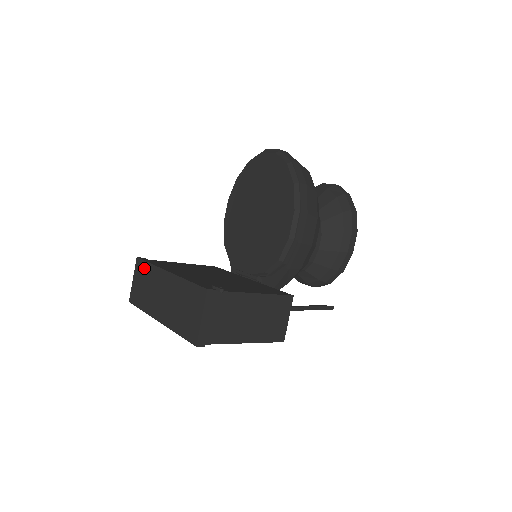
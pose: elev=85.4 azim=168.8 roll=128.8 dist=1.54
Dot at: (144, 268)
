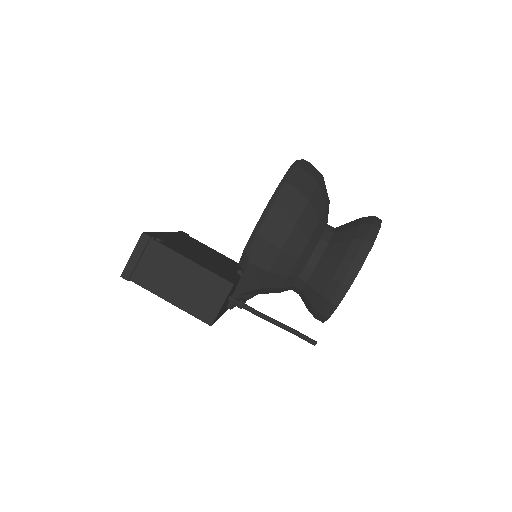
Dot at: occluded
